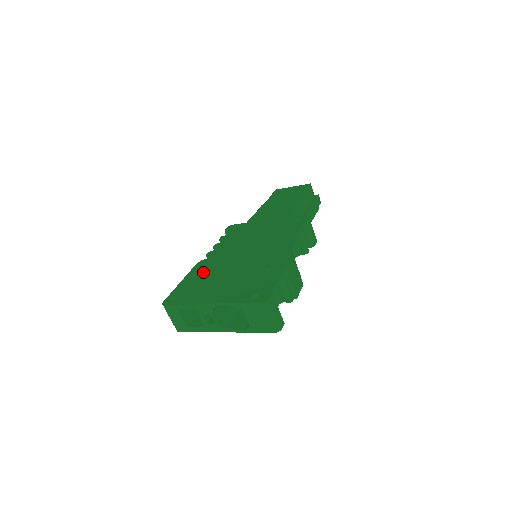
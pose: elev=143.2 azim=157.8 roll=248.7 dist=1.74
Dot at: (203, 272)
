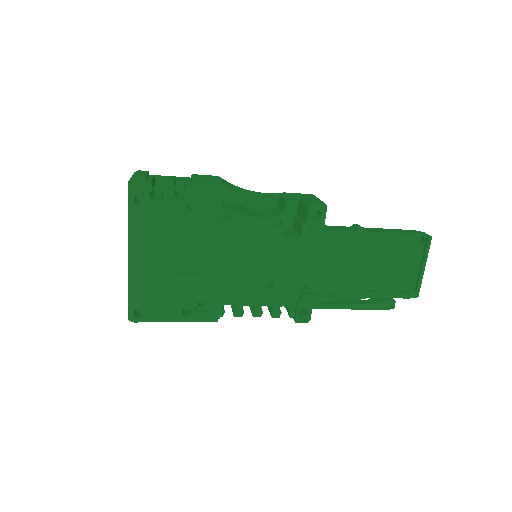
Dot at: occluded
